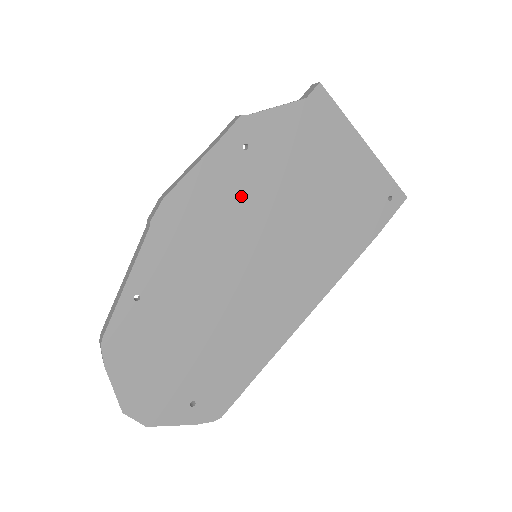
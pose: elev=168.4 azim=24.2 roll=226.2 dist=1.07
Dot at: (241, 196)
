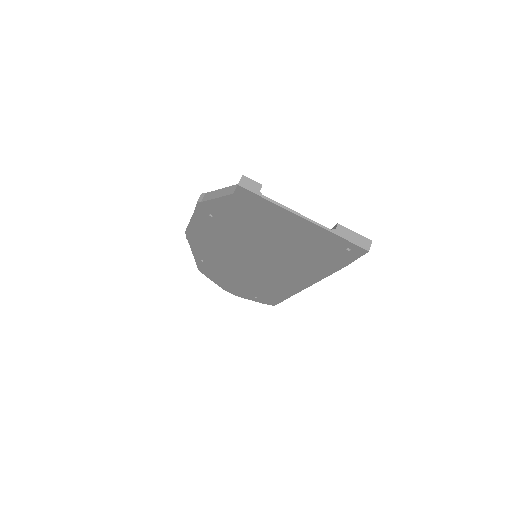
Dot at: (225, 235)
